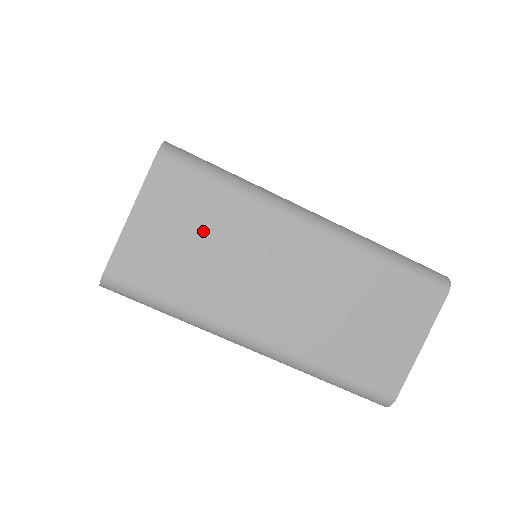
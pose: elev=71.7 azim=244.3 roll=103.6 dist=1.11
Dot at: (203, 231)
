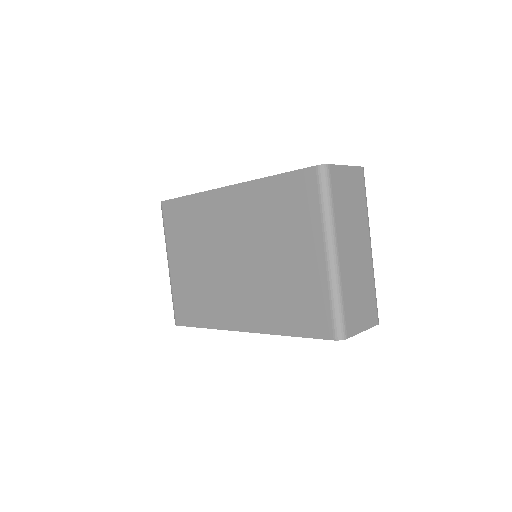
Dot at: (354, 201)
